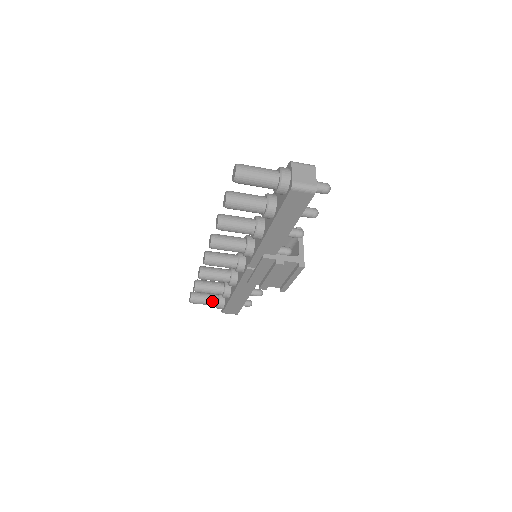
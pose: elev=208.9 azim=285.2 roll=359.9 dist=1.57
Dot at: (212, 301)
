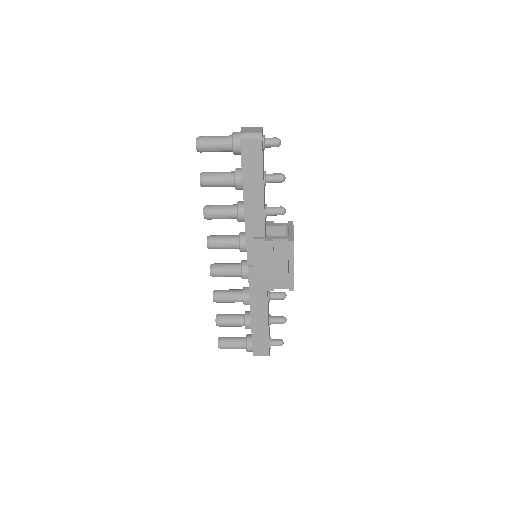
Dot at: (240, 342)
